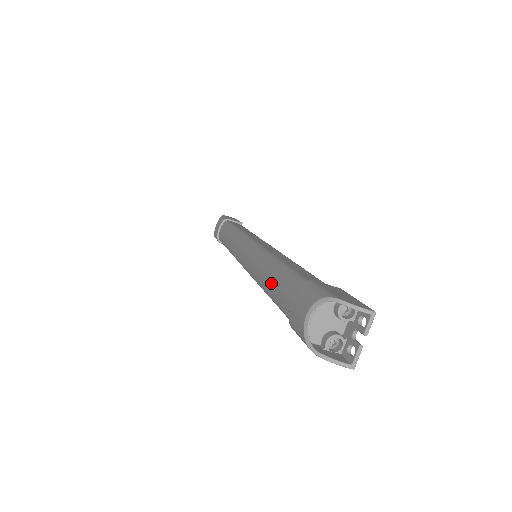
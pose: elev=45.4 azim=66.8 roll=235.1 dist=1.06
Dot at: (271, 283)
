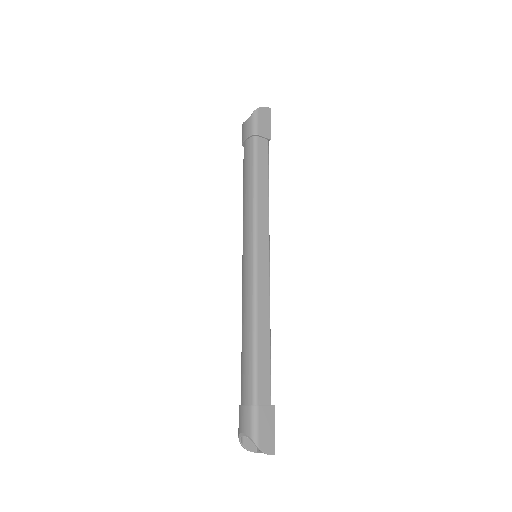
Dot at: (244, 351)
